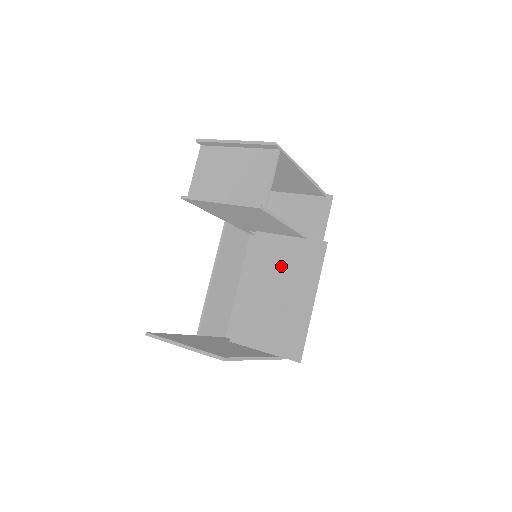
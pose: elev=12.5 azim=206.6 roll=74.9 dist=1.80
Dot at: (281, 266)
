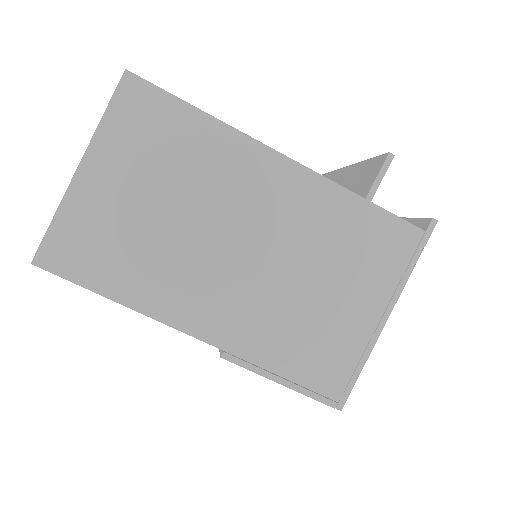
Dot at: occluded
